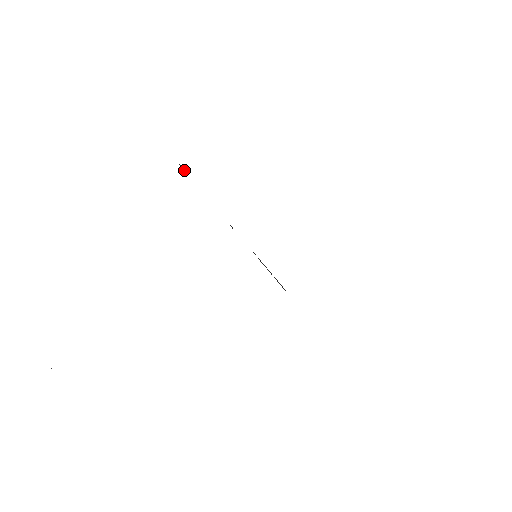
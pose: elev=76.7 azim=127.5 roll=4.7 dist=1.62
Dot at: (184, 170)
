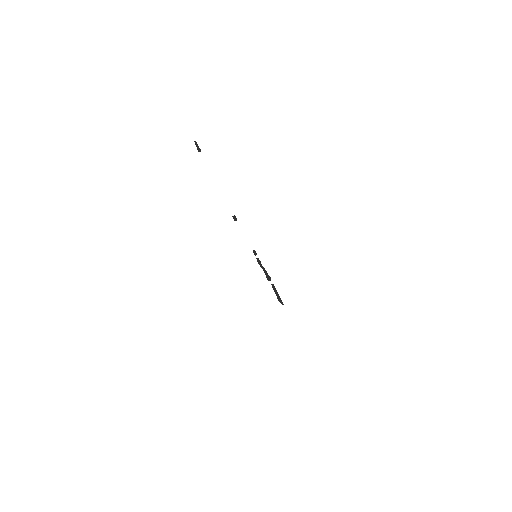
Dot at: (199, 150)
